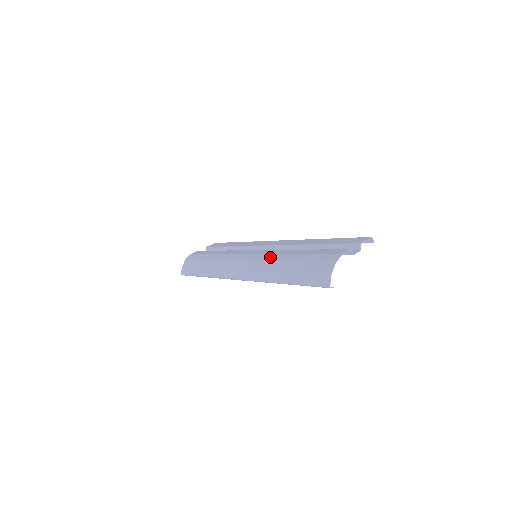
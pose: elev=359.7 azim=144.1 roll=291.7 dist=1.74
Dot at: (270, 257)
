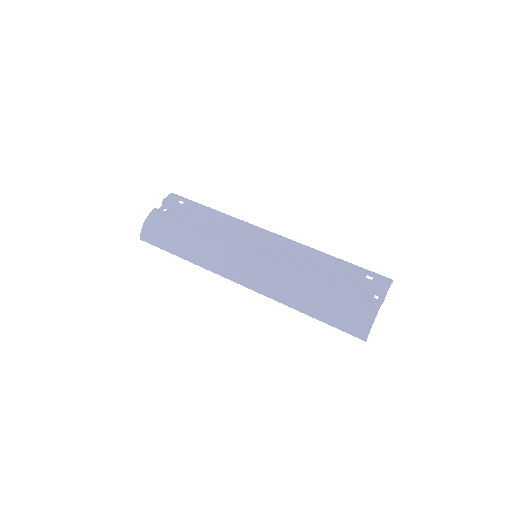
Dot at: (287, 278)
